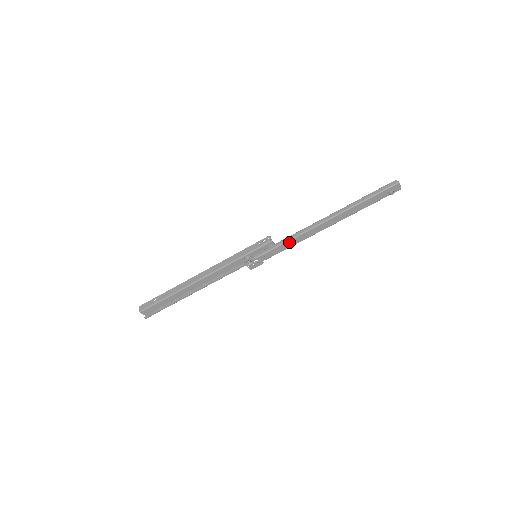
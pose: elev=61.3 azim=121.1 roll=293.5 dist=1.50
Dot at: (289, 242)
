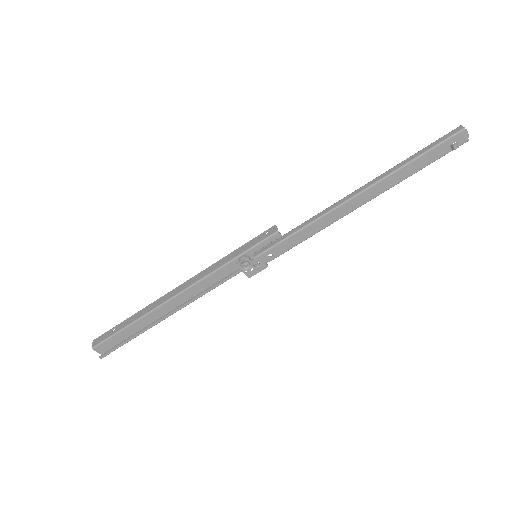
Dot at: (303, 231)
